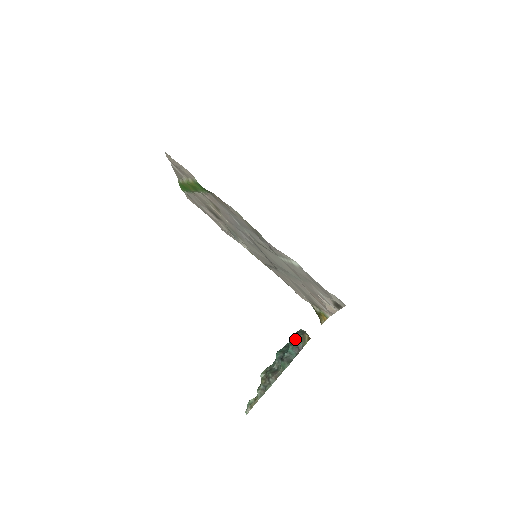
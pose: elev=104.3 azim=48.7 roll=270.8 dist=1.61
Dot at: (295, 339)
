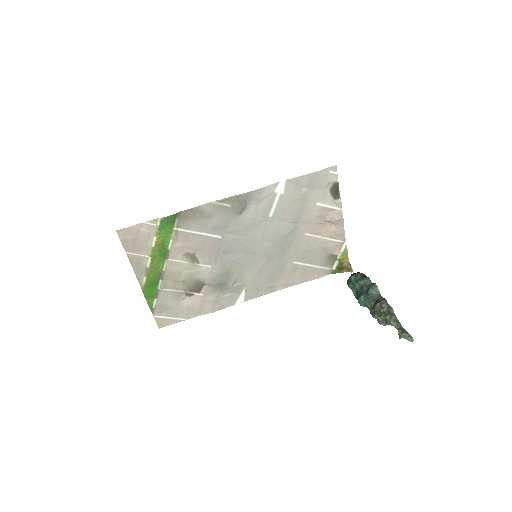
Dot at: (353, 277)
